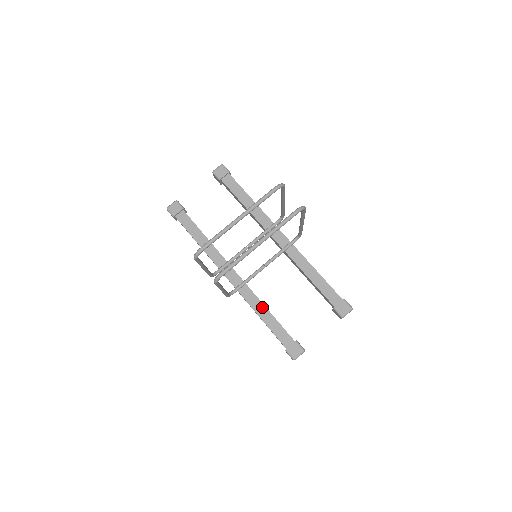
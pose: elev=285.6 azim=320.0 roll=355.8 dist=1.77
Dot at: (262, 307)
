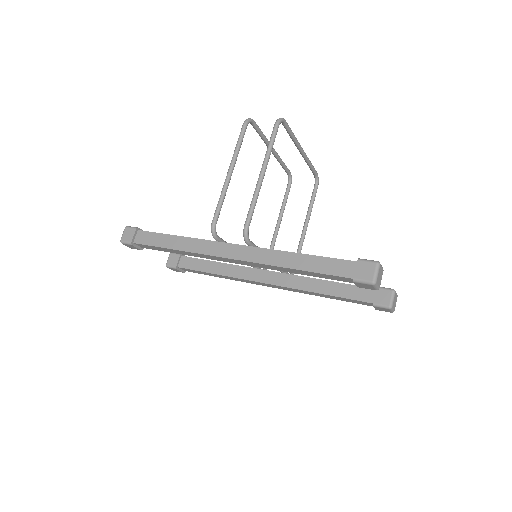
Dot at: occluded
